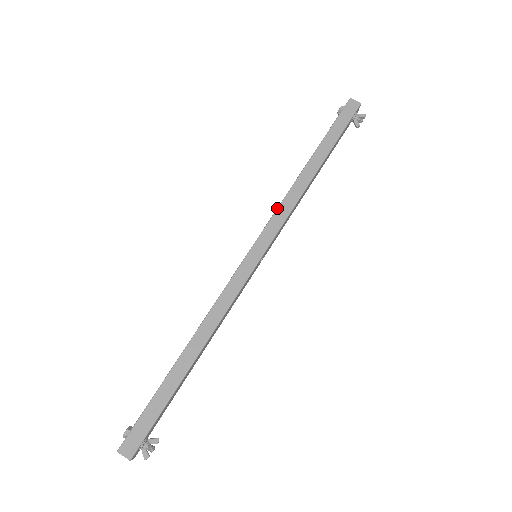
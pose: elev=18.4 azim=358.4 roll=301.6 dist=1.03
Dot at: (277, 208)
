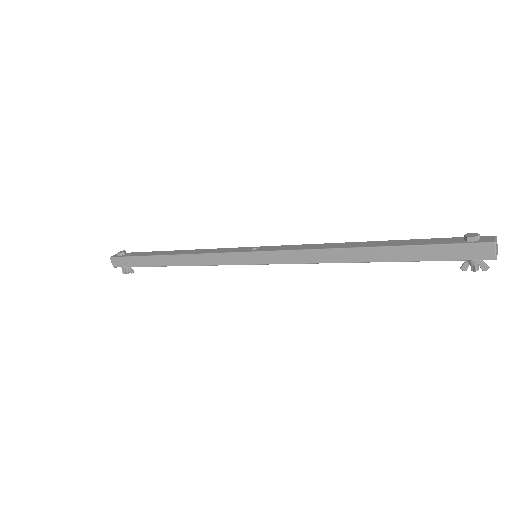
Dot at: (298, 250)
